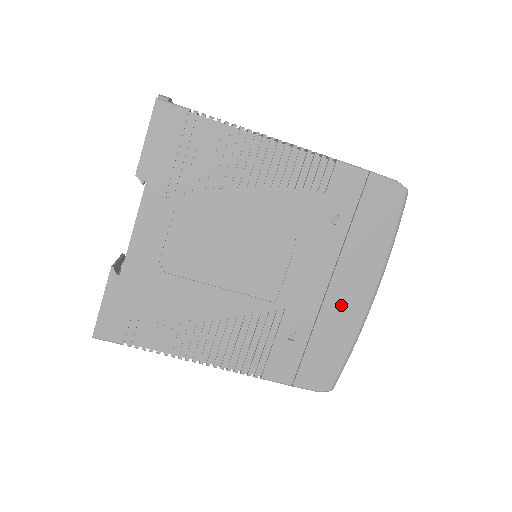
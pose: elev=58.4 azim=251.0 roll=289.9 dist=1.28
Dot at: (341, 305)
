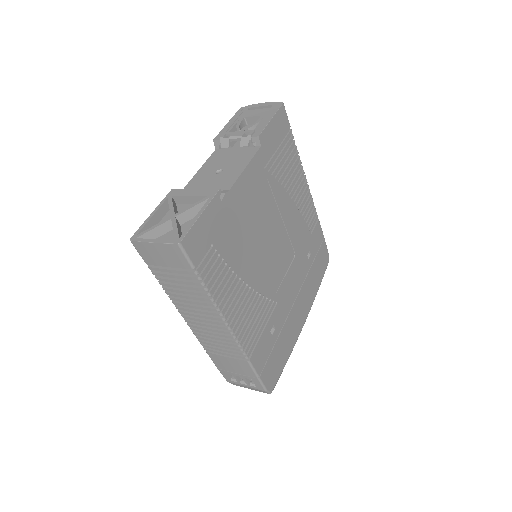
Dot at: (295, 320)
